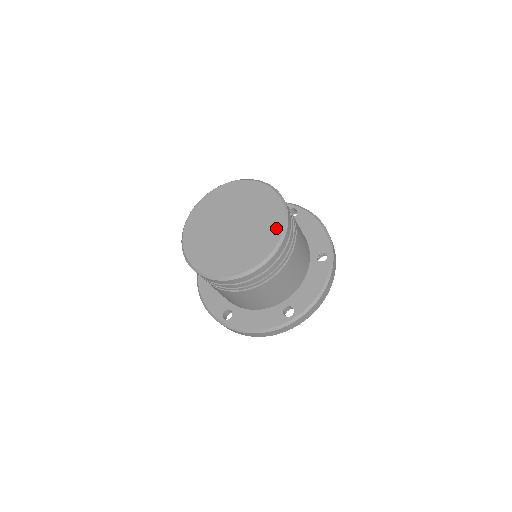
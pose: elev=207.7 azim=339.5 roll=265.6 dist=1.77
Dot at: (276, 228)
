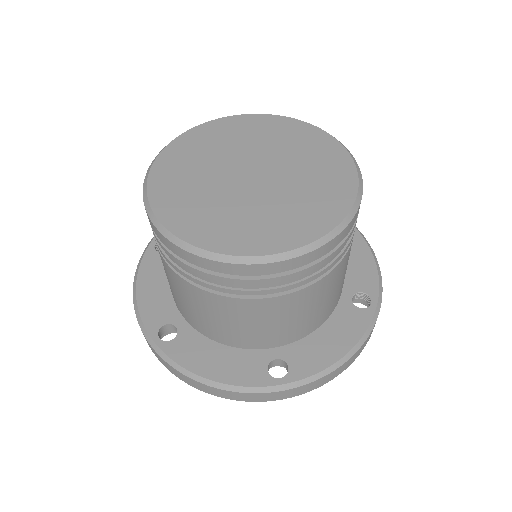
Dot at: (335, 205)
